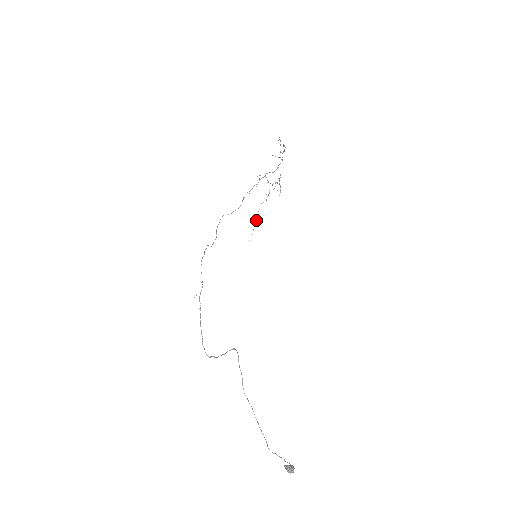
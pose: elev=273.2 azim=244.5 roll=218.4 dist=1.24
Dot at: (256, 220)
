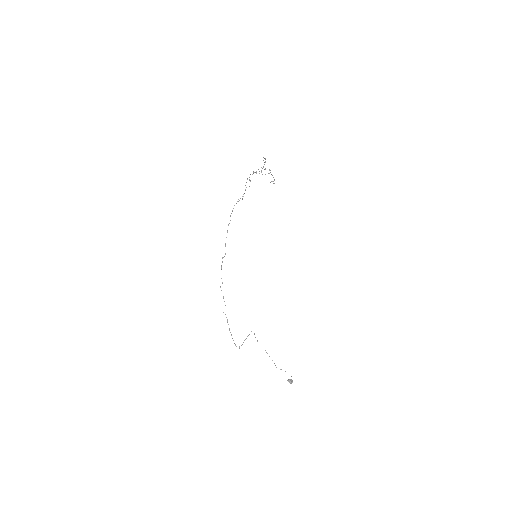
Dot at: occluded
